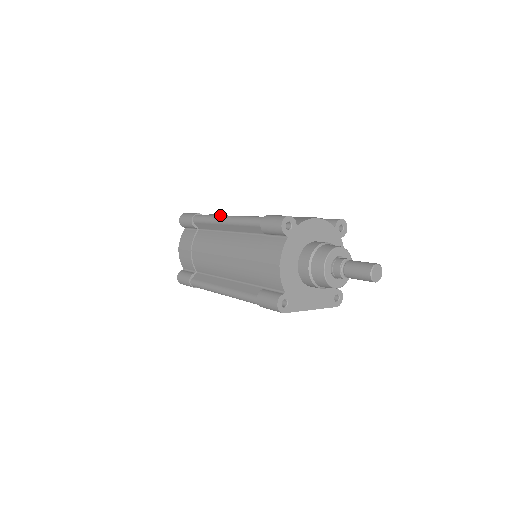
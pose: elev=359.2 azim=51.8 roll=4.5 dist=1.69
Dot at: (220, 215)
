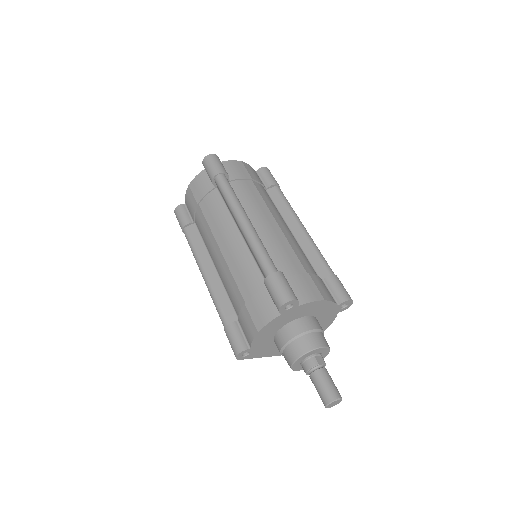
Dot at: (241, 209)
